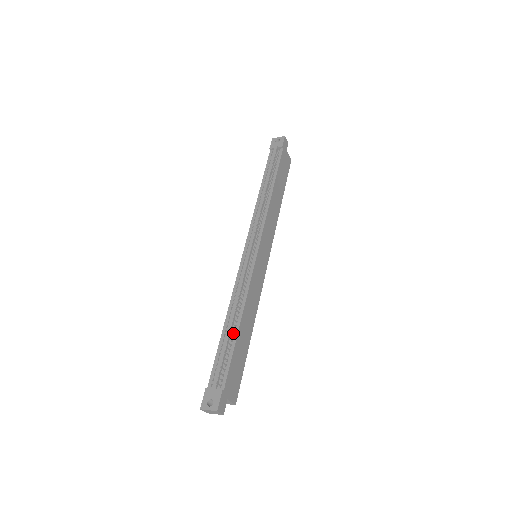
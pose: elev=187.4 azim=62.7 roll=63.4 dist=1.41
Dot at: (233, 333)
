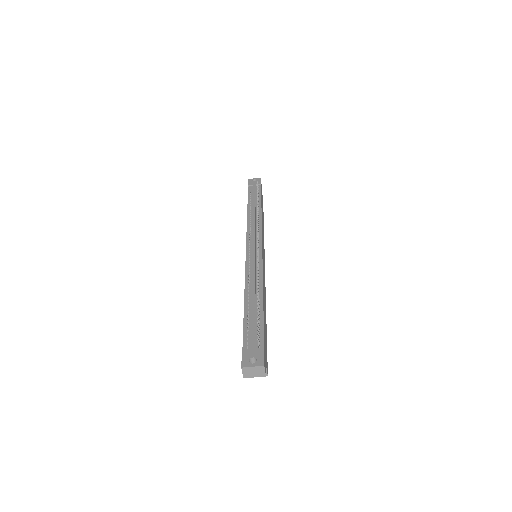
Dot at: occluded
